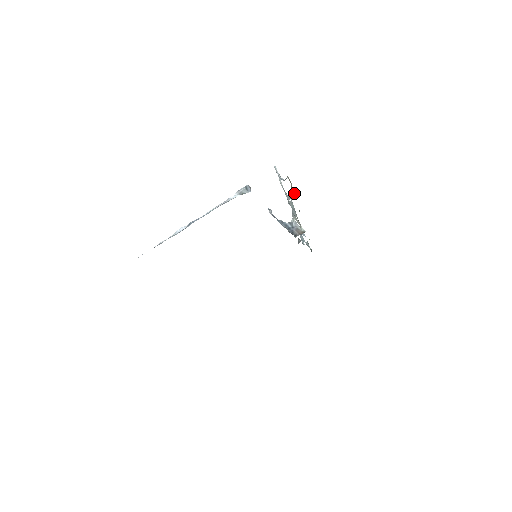
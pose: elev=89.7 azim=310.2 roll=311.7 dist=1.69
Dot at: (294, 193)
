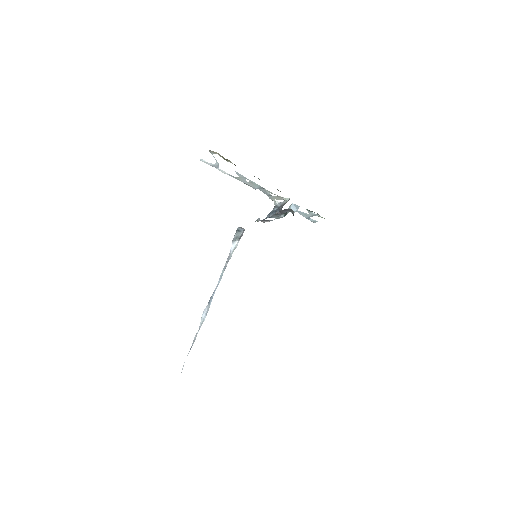
Dot at: (231, 162)
